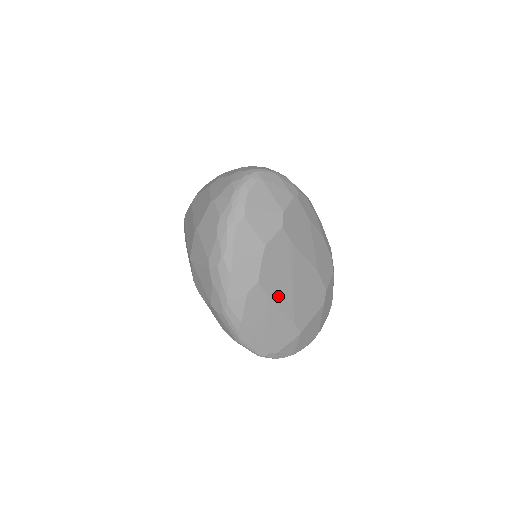
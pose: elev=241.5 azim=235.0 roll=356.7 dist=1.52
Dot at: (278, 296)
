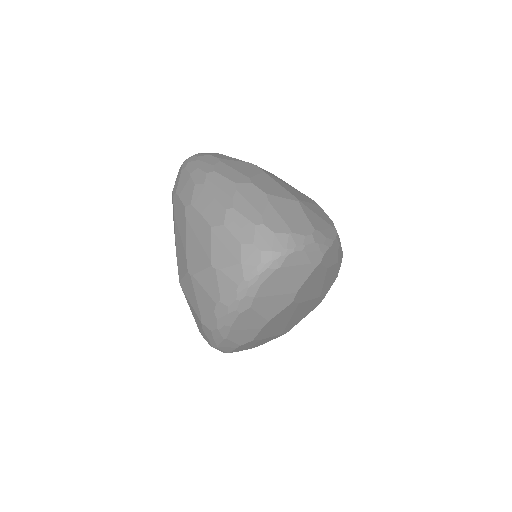
Dot at: (271, 333)
